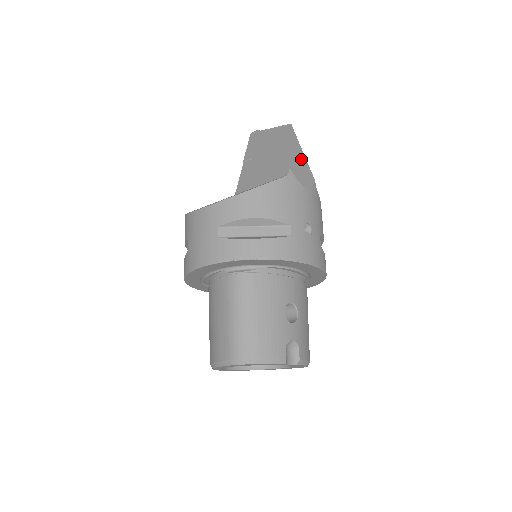
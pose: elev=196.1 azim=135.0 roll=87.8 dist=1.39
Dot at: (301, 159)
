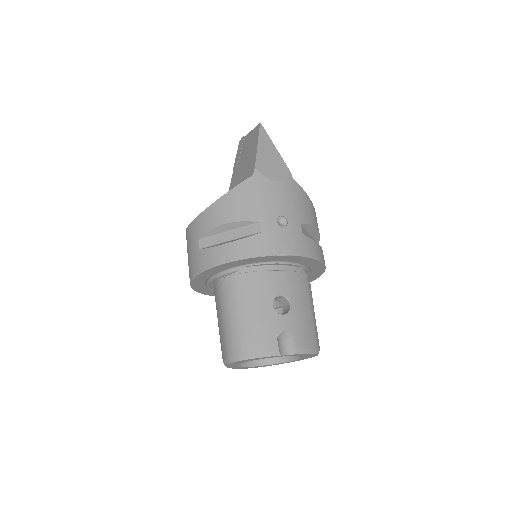
Dot at: (272, 154)
